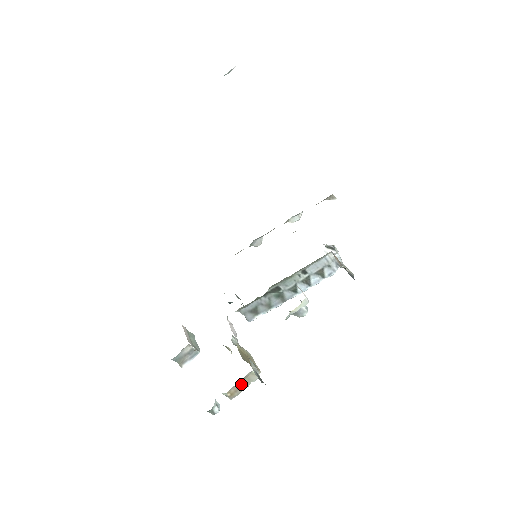
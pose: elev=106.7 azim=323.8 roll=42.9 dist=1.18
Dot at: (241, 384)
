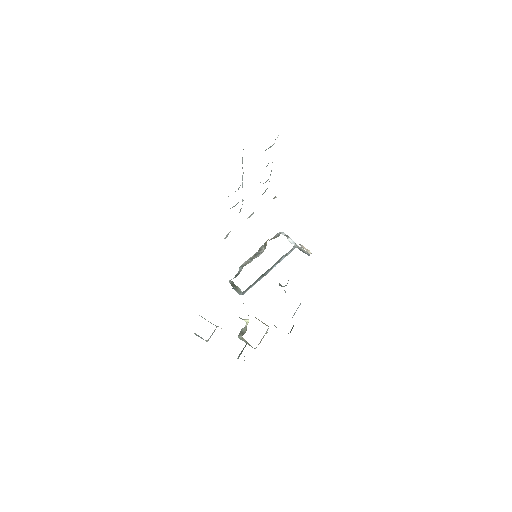
Dot at: occluded
